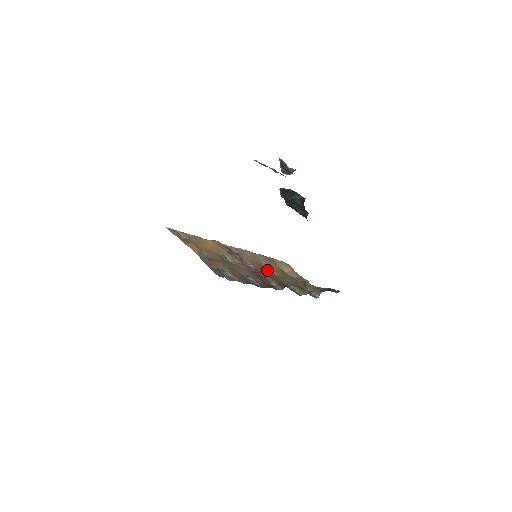
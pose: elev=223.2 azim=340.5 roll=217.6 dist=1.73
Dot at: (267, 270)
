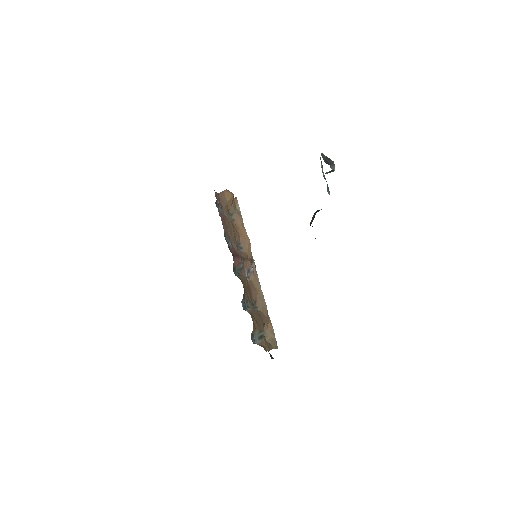
Dot at: (254, 304)
